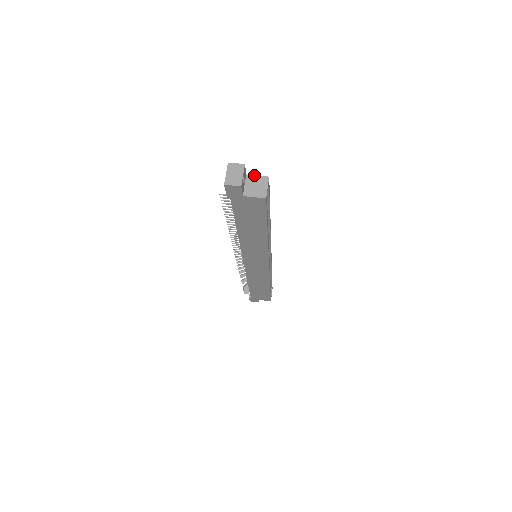
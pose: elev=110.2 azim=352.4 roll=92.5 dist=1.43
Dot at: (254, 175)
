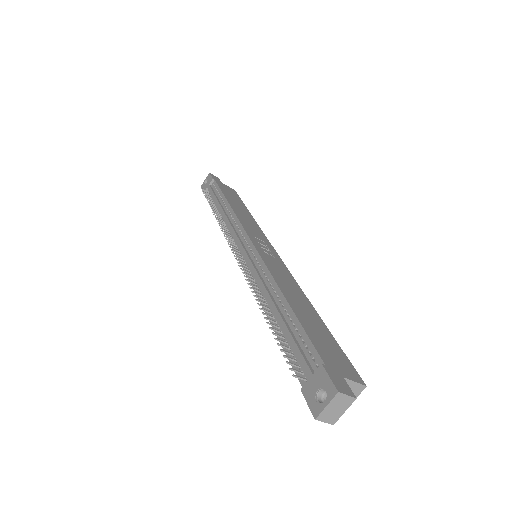
Dot at: (352, 381)
